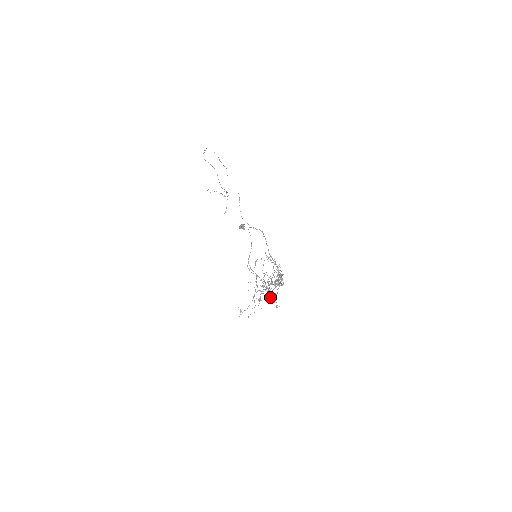
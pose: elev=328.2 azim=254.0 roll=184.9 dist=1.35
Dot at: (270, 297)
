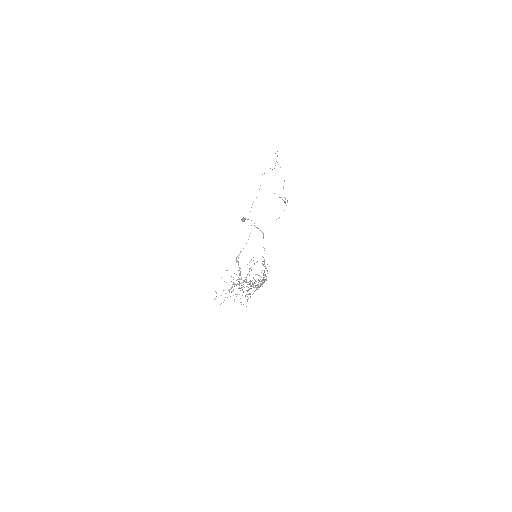
Dot at: (245, 295)
